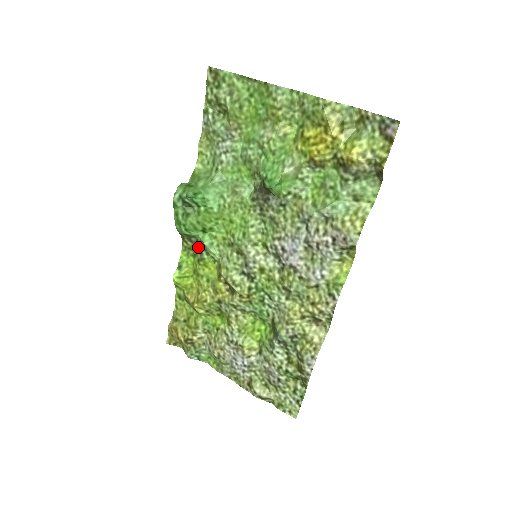
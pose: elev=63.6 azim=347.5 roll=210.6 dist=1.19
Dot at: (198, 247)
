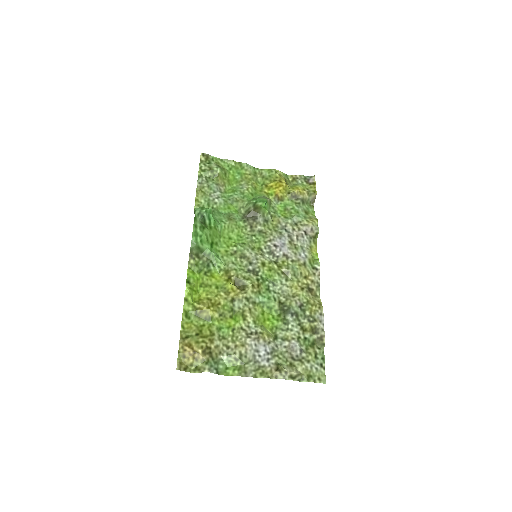
Dot at: (204, 261)
